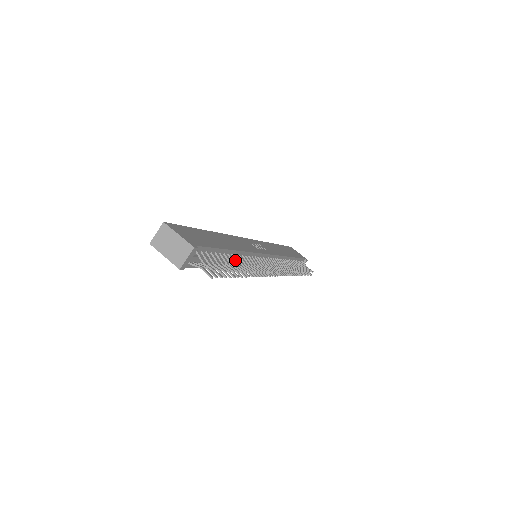
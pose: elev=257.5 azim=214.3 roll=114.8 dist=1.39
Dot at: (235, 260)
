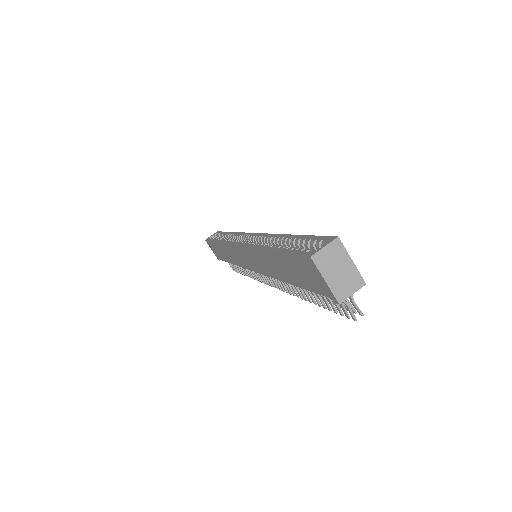
Dot at: occluded
